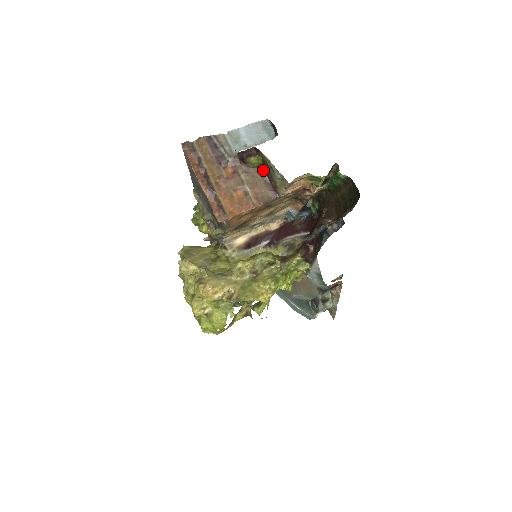
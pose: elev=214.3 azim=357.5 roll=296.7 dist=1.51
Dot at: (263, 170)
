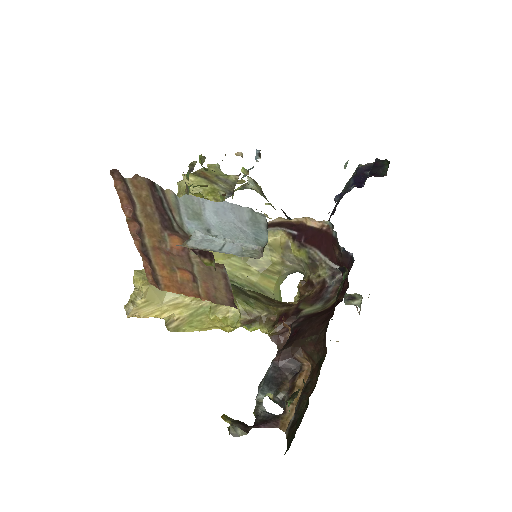
Dot at: (226, 273)
